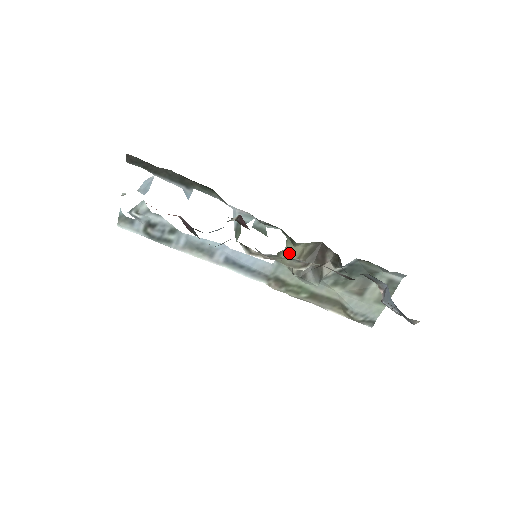
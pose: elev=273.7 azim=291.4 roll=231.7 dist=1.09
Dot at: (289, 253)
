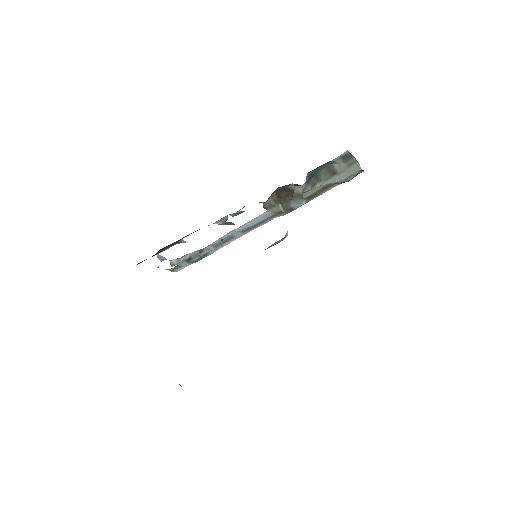
Dot at: (268, 204)
